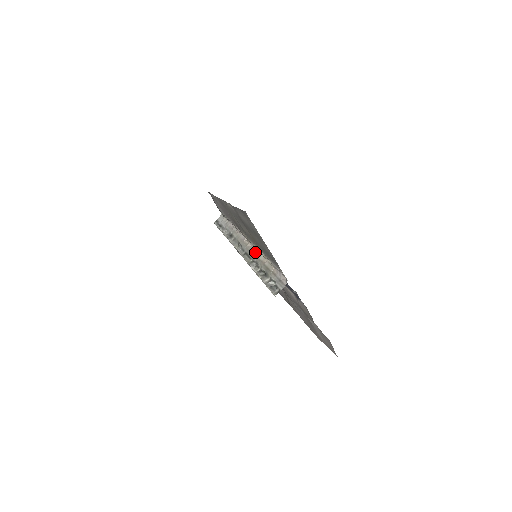
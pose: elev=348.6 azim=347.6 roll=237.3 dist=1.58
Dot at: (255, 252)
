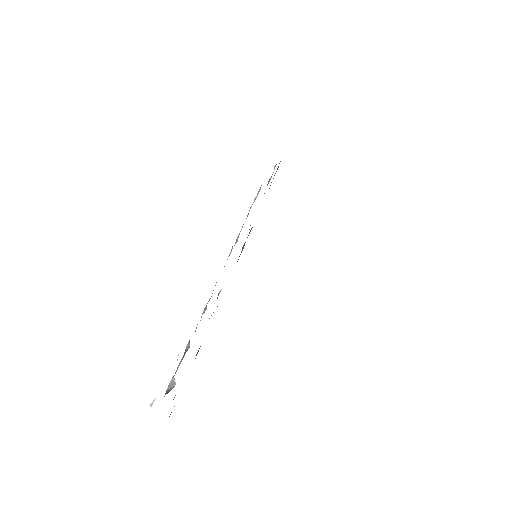
Dot at: occluded
